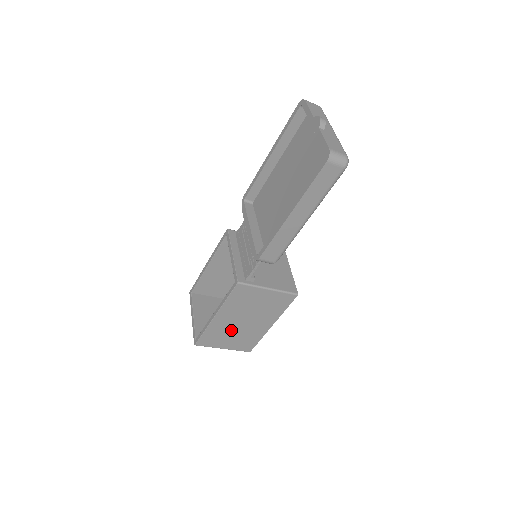
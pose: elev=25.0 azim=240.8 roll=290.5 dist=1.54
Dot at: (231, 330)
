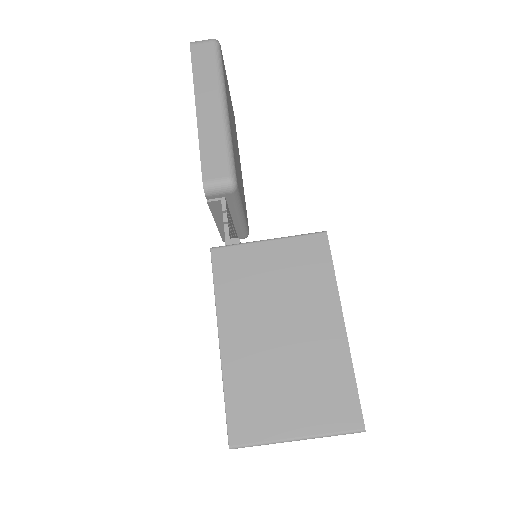
Dot at: (274, 368)
